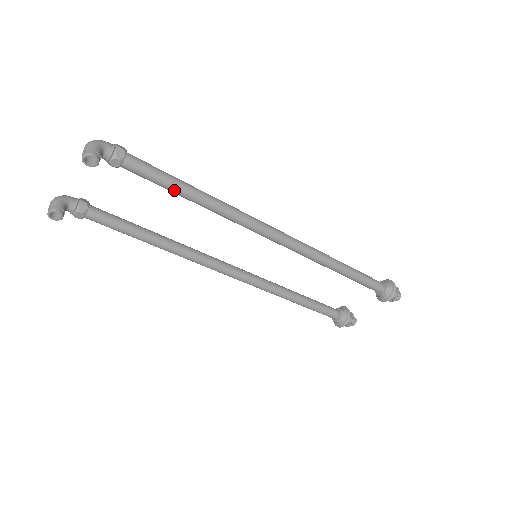
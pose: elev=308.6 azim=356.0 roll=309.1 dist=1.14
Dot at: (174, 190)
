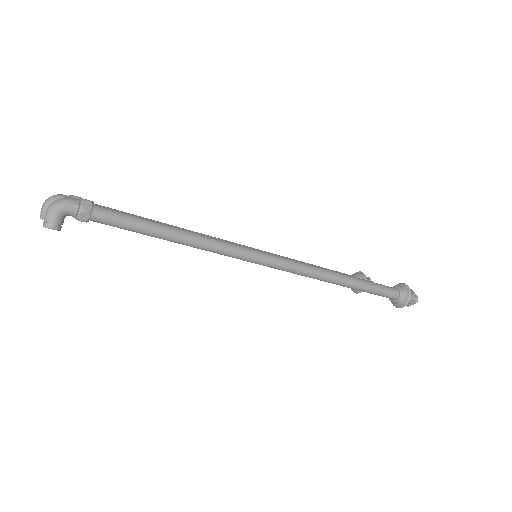
Dot at: occluded
